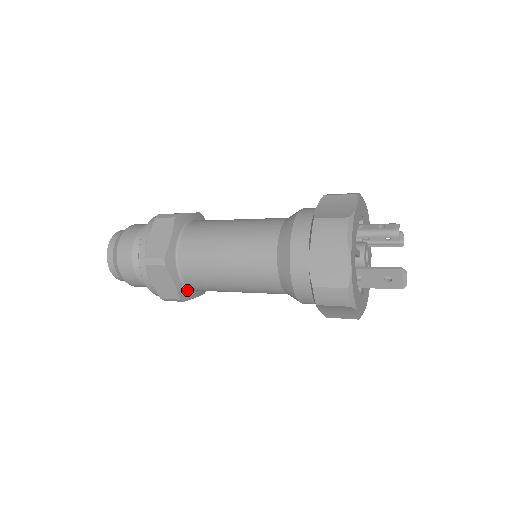
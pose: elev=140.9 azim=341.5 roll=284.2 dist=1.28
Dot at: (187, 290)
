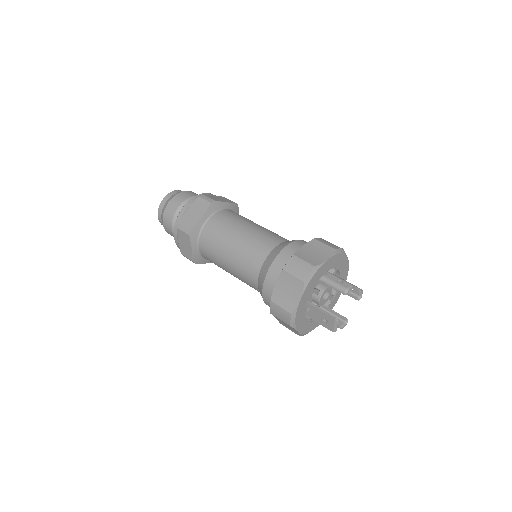
Dot at: (201, 257)
